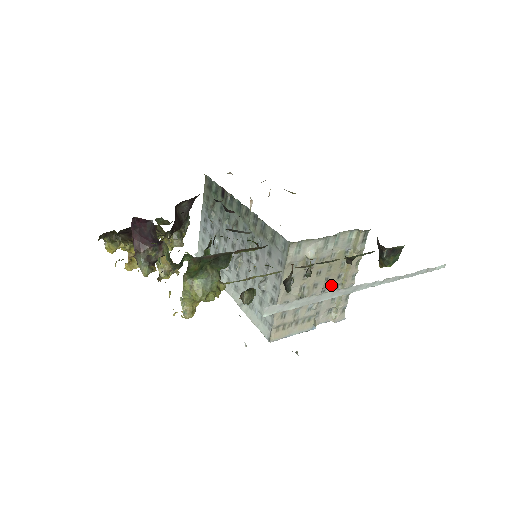
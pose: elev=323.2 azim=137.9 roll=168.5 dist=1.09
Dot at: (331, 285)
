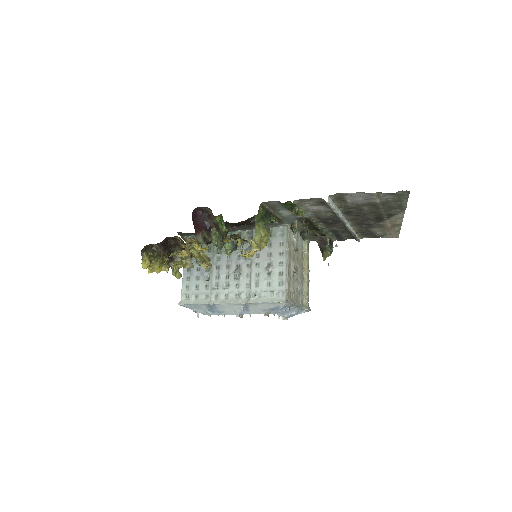
Dot at: (301, 277)
